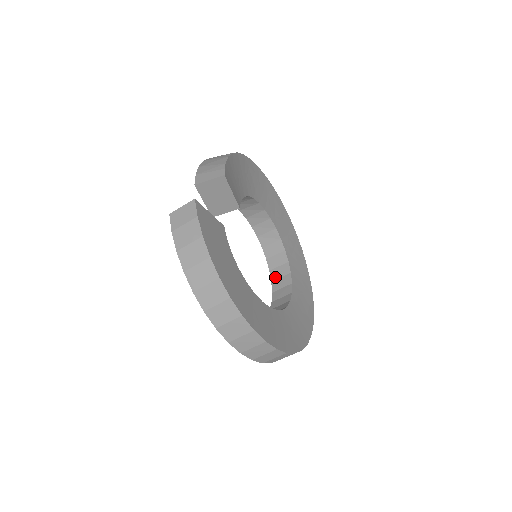
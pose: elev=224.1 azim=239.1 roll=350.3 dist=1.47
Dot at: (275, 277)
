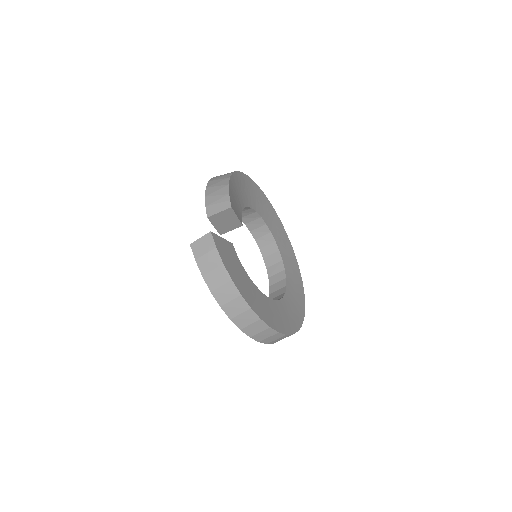
Dot at: (269, 264)
